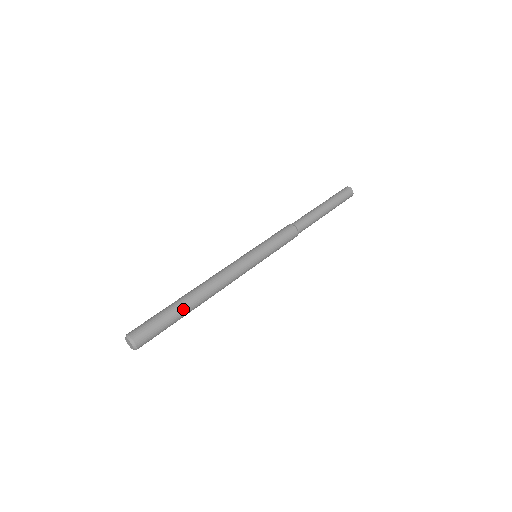
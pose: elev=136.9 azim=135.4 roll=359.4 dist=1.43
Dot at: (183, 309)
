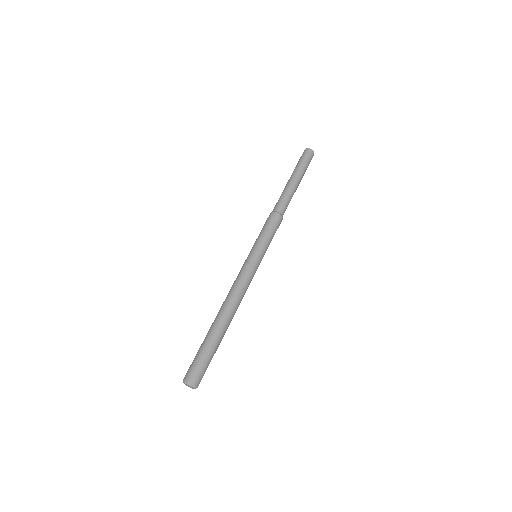
Dot at: occluded
